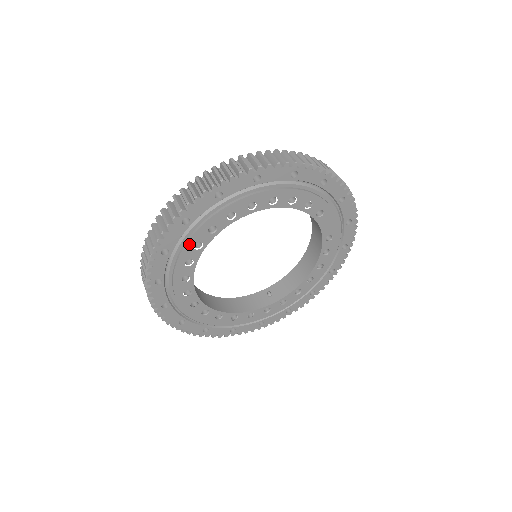
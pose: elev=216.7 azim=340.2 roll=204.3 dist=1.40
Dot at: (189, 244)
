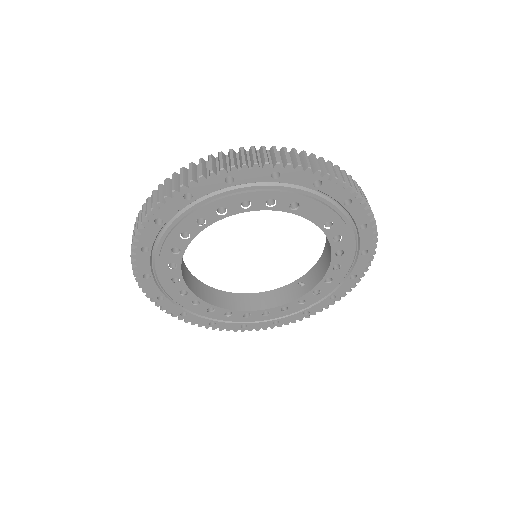
Dot at: (162, 267)
